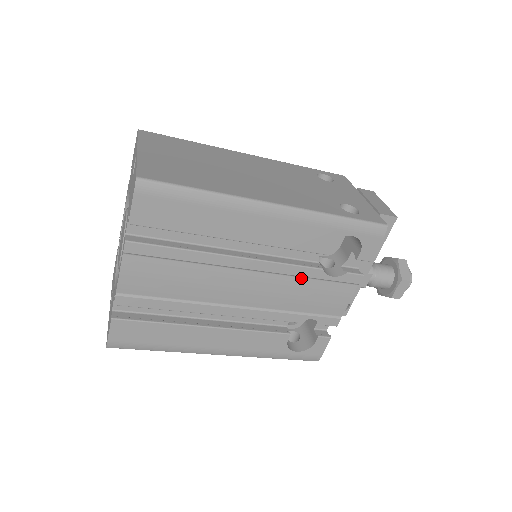
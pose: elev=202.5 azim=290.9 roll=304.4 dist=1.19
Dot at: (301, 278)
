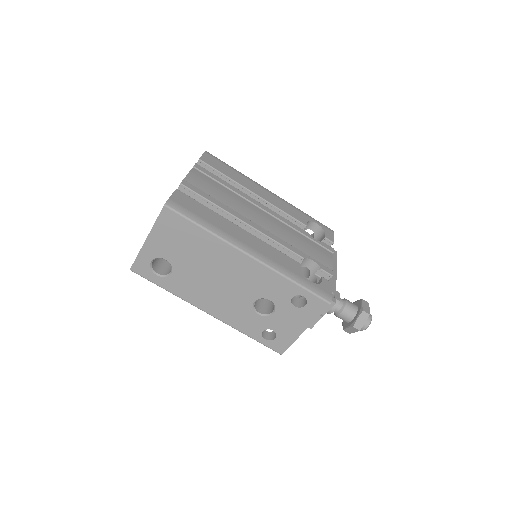
Dot at: (296, 232)
